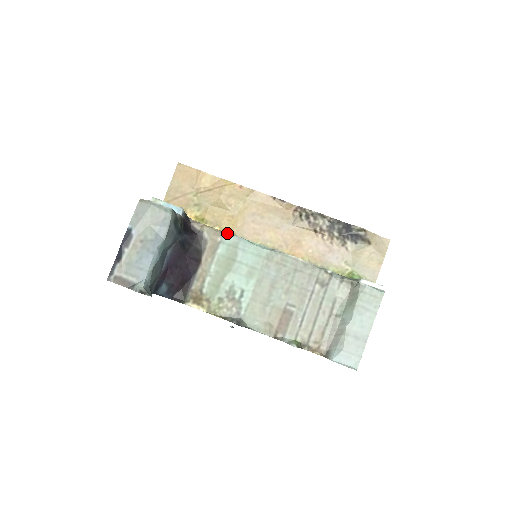
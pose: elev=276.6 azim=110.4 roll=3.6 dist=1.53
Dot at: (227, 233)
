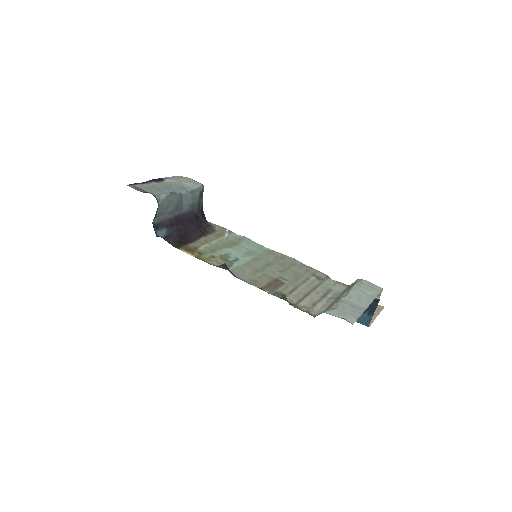
Dot at: occluded
